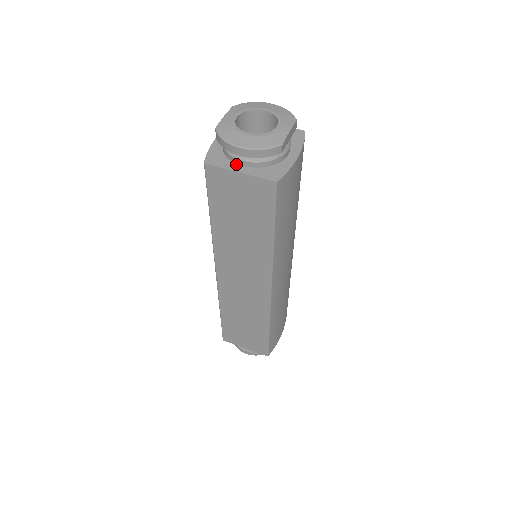
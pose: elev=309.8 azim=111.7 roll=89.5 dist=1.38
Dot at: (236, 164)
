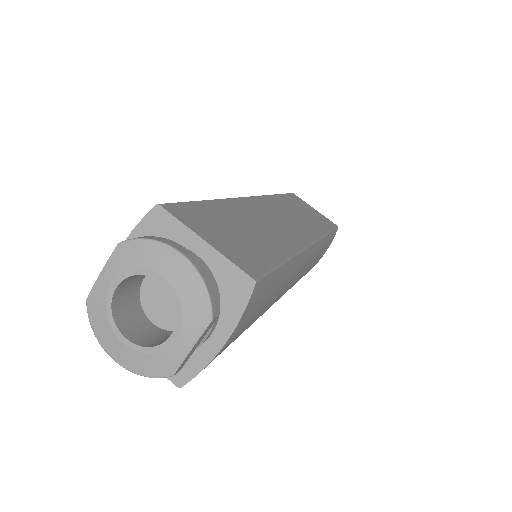
Dot at: occluded
